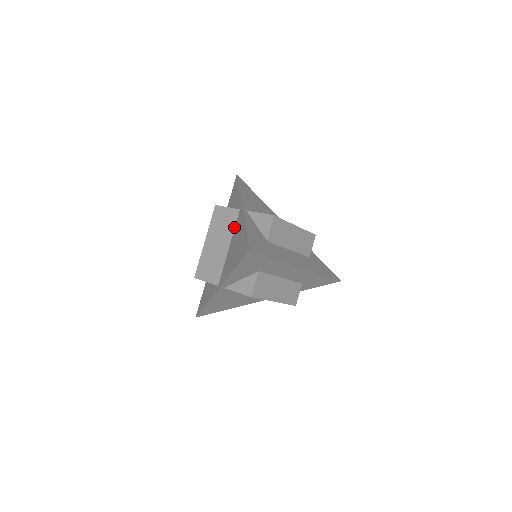
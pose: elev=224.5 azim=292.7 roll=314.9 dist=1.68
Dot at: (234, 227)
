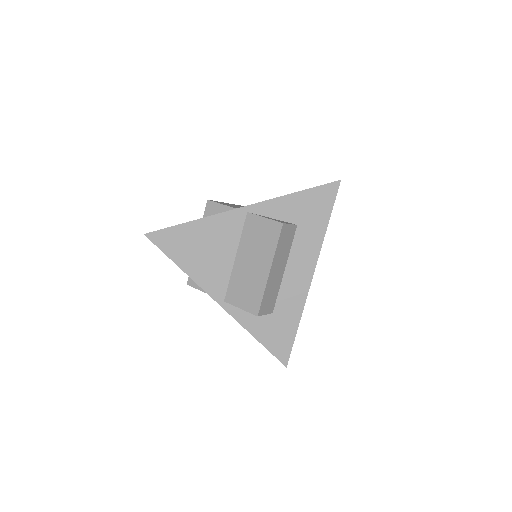
Dot at: occluded
